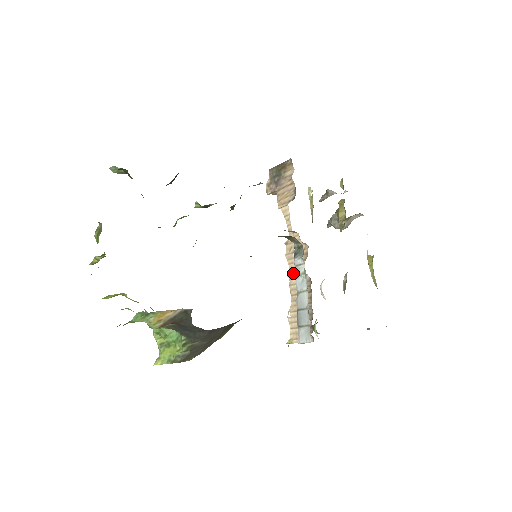
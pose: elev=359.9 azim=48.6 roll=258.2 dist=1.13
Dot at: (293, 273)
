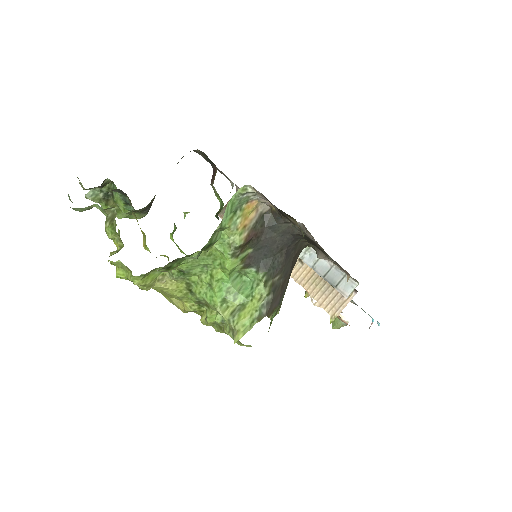
Dot at: (292, 270)
